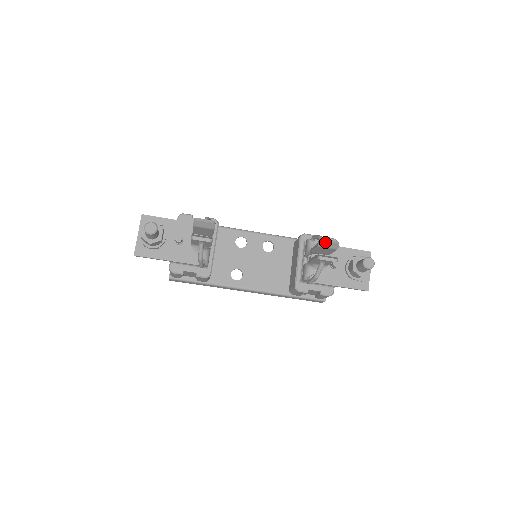
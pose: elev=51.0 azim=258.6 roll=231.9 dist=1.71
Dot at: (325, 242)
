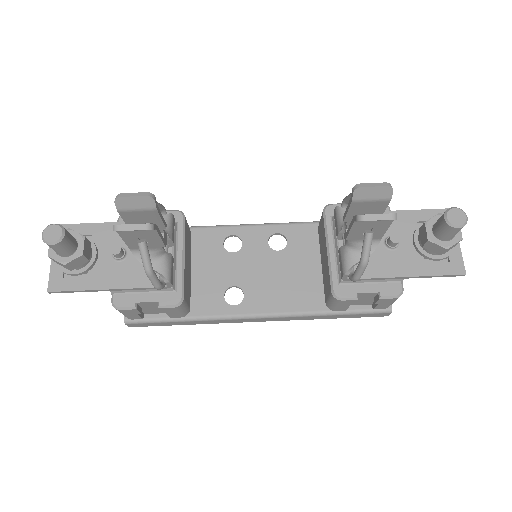
Dot at: (364, 188)
